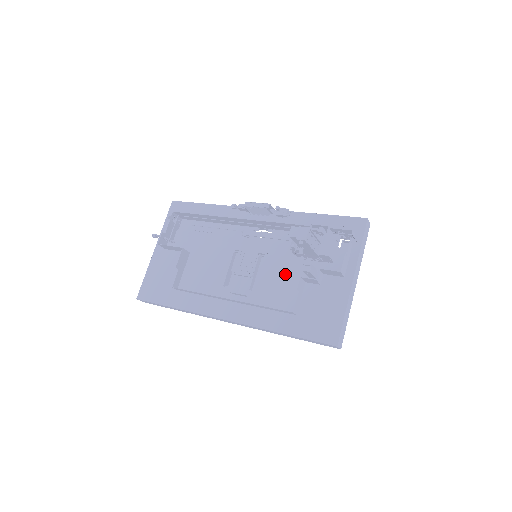
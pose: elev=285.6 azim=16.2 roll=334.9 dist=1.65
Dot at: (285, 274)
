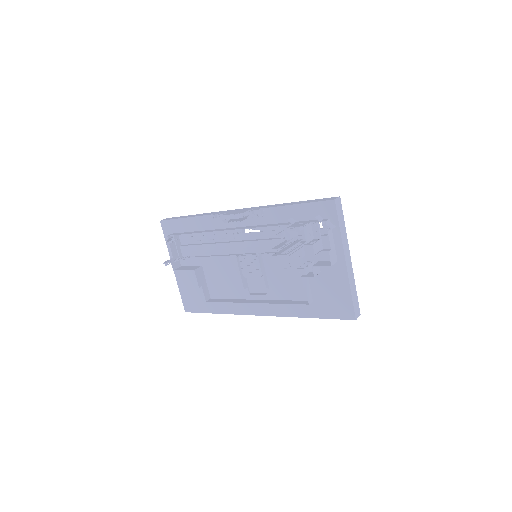
Dot at: occluded
